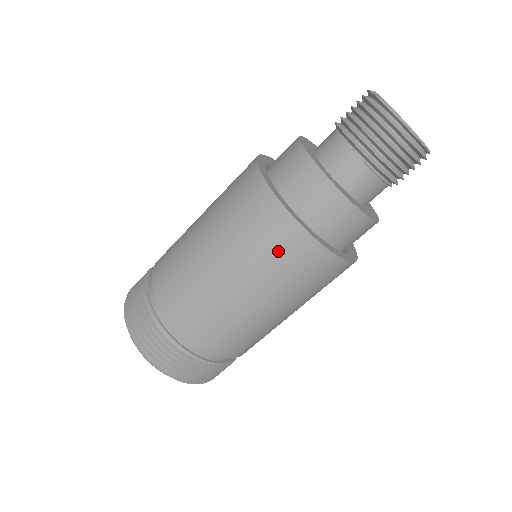
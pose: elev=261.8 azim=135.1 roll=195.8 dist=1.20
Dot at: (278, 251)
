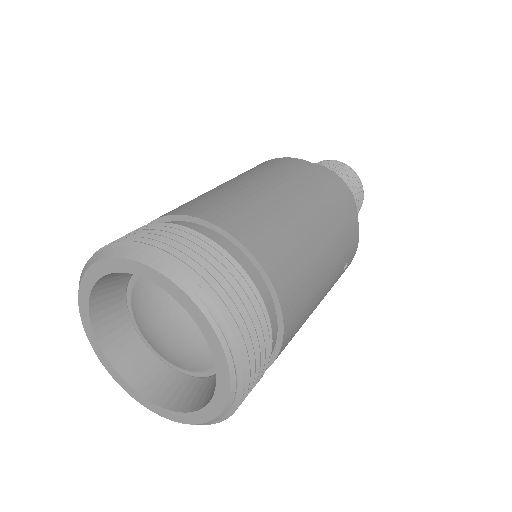
Dot at: (299, 172)
